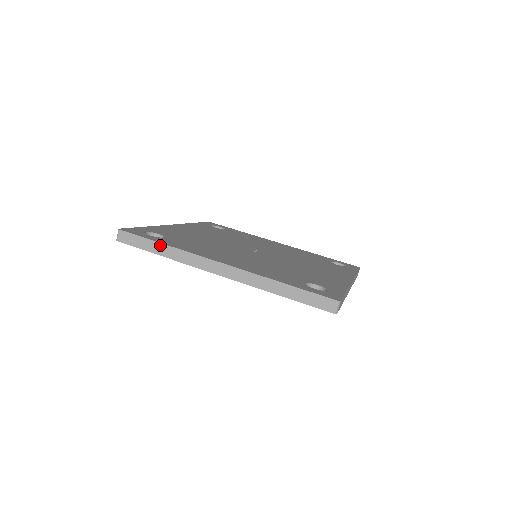
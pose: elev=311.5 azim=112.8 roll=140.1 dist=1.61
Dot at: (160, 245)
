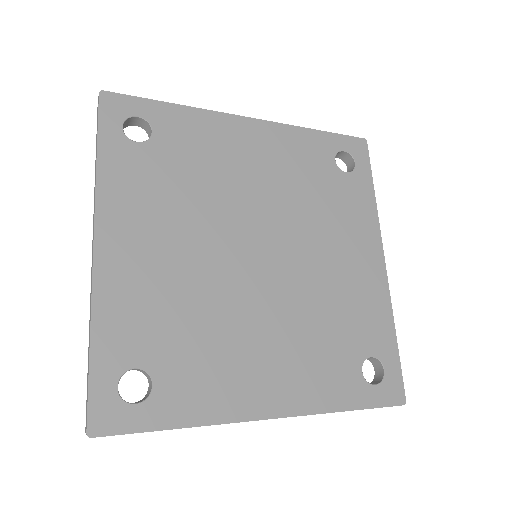
Dot at: occluded
